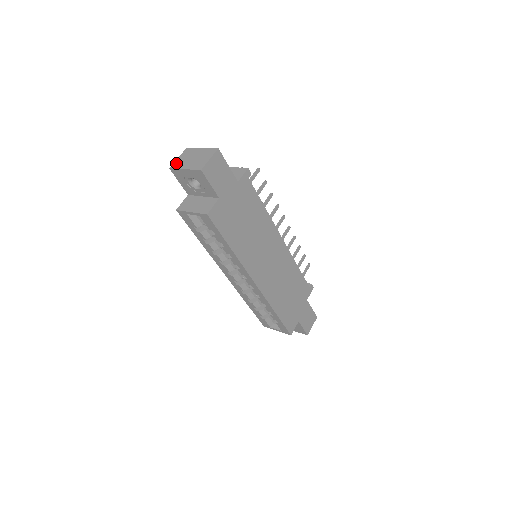
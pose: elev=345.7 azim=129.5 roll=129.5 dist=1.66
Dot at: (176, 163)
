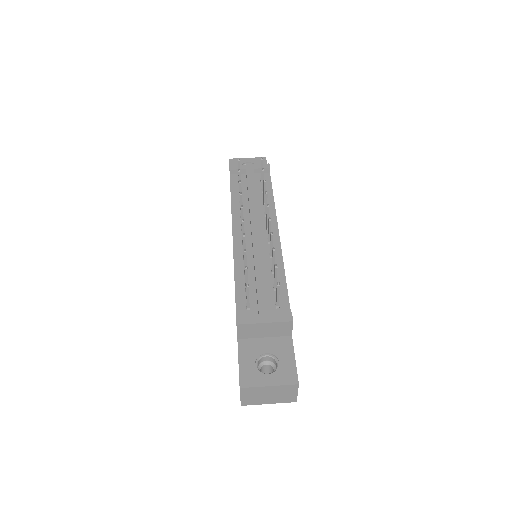
Dot at: (246, 402)
